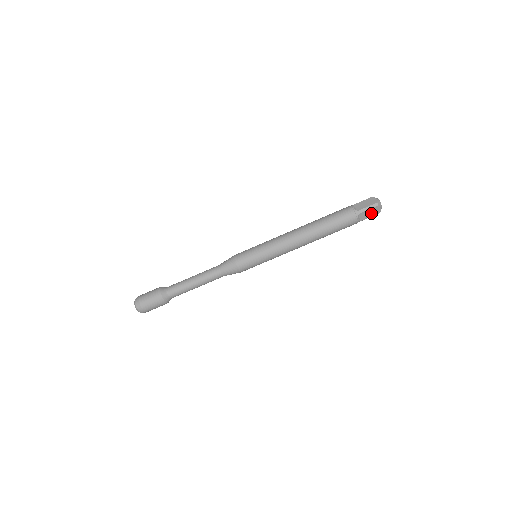
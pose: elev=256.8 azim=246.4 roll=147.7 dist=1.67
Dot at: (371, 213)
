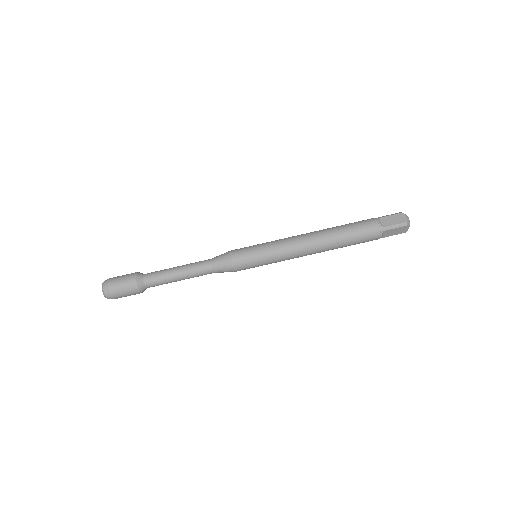
Dot at: (397, 231)
